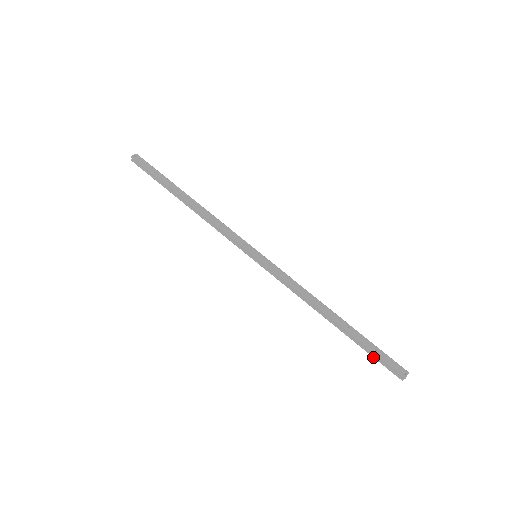
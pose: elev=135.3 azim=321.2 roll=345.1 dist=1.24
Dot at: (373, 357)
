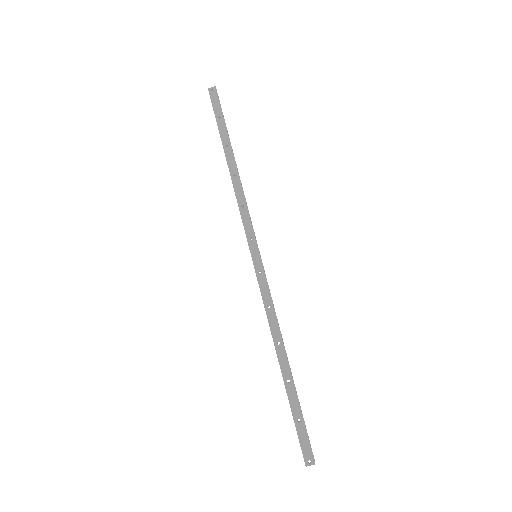
Dot at: (295, 424)
